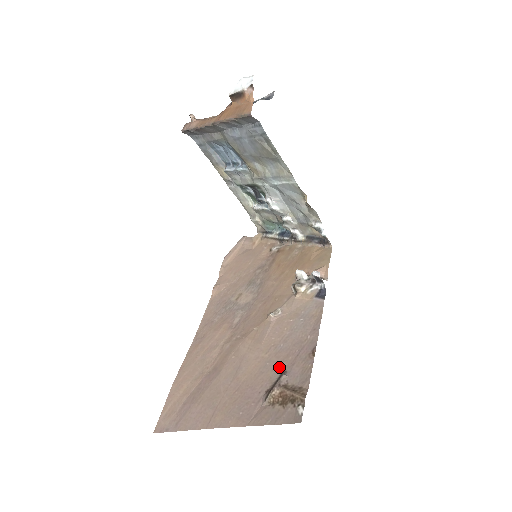
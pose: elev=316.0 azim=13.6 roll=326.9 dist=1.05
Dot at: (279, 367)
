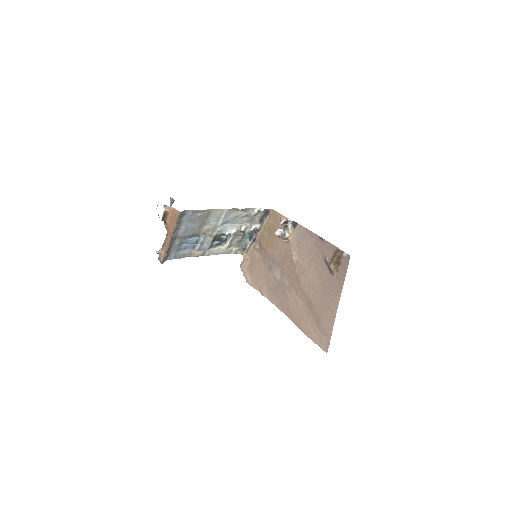
Dot at: (321, 262)
